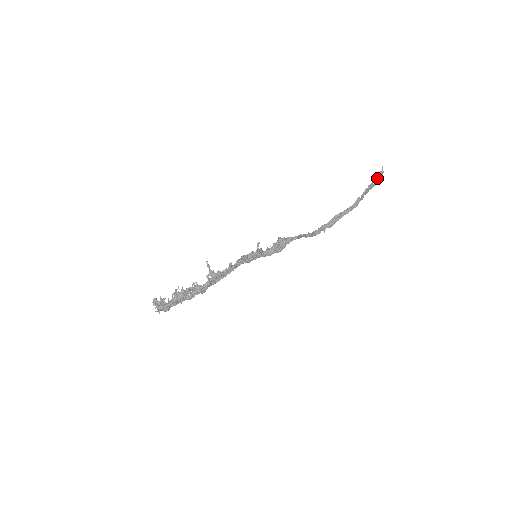
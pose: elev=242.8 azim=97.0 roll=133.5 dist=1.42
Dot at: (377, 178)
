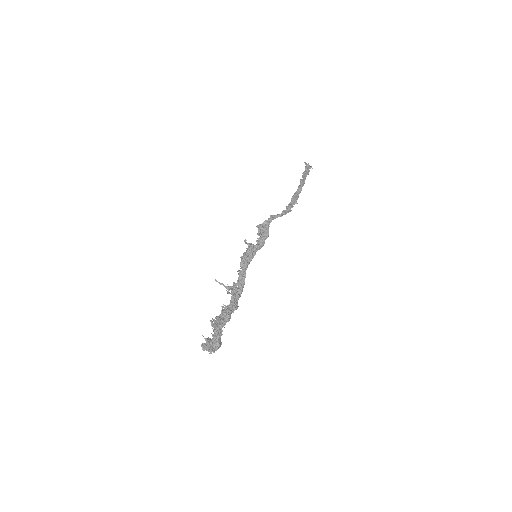
Dot at: (307, 169)
